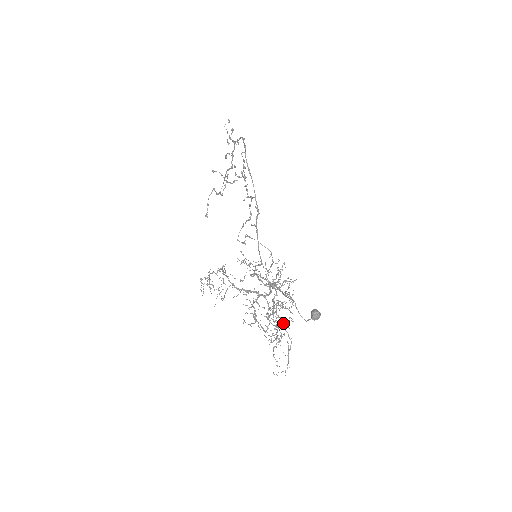
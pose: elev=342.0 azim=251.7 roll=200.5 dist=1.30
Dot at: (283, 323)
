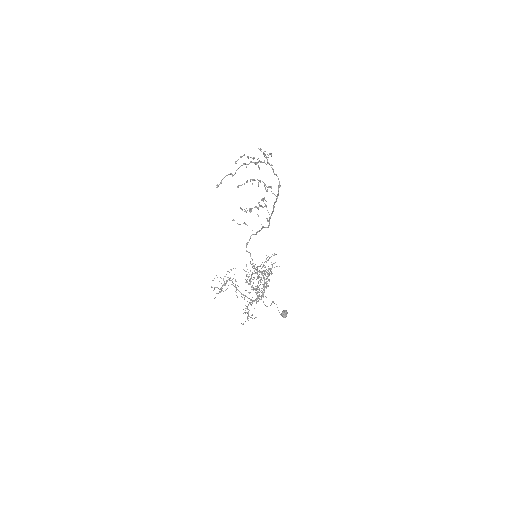
Dot at: occluded
